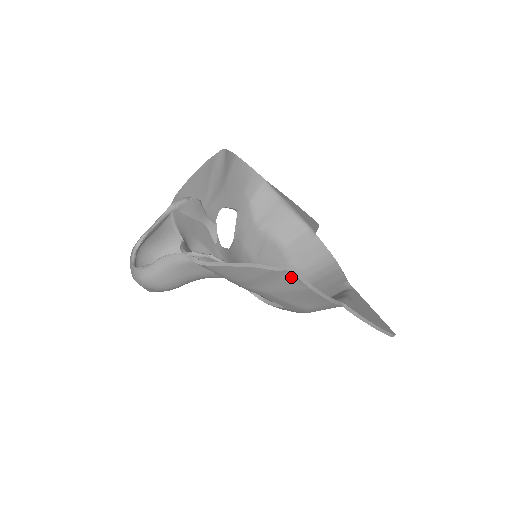
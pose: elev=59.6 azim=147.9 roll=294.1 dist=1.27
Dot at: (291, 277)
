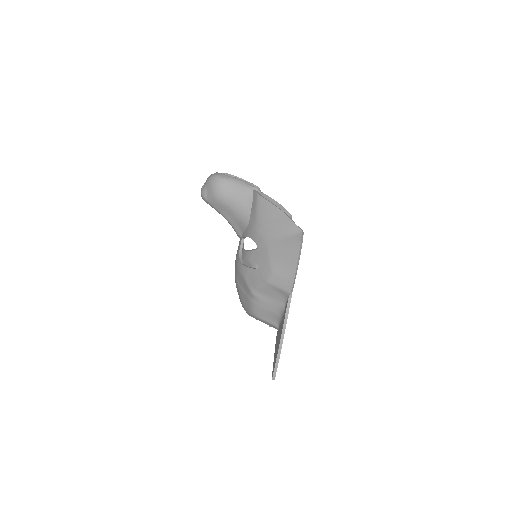
Dot at: (297, 235)
